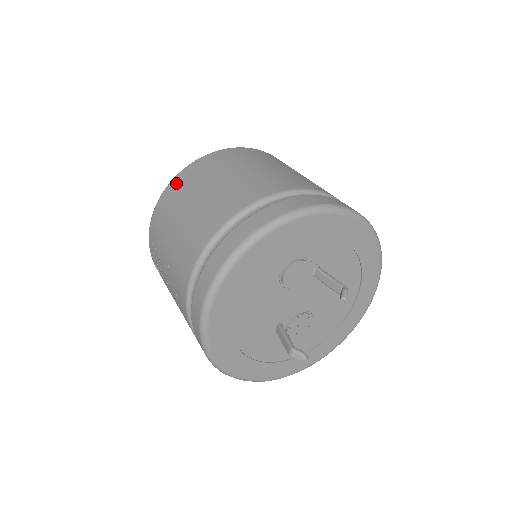
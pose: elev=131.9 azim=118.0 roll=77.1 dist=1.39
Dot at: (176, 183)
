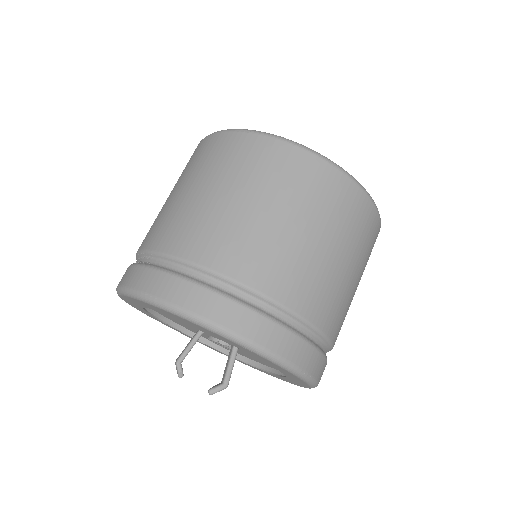
Dot at: (219, 141)
